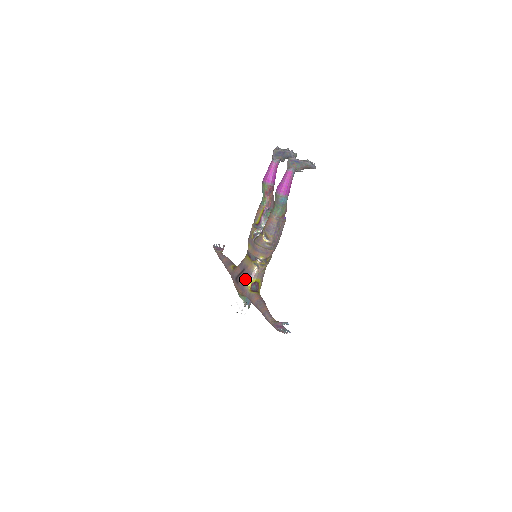
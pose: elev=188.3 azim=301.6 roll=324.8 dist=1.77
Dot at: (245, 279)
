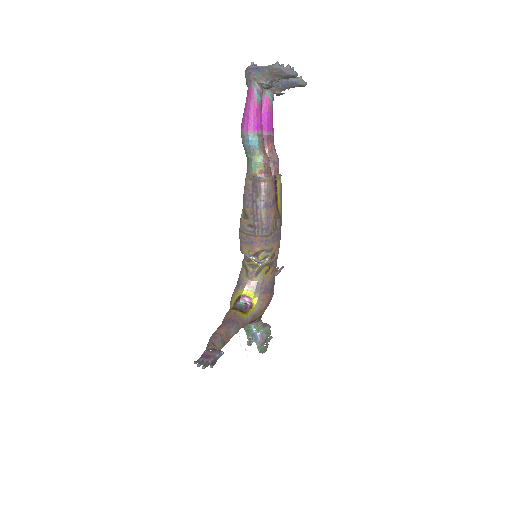
Dot at: (233, 292)
